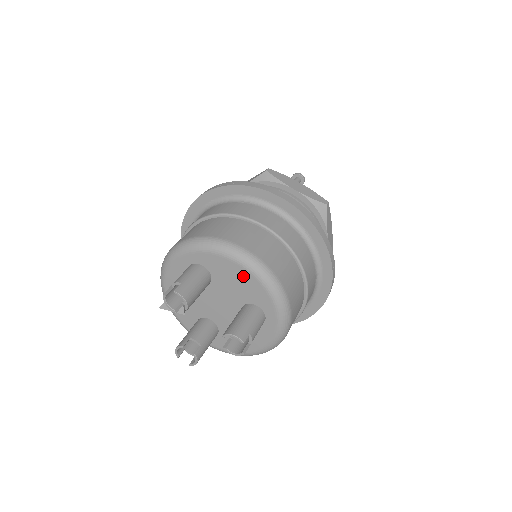
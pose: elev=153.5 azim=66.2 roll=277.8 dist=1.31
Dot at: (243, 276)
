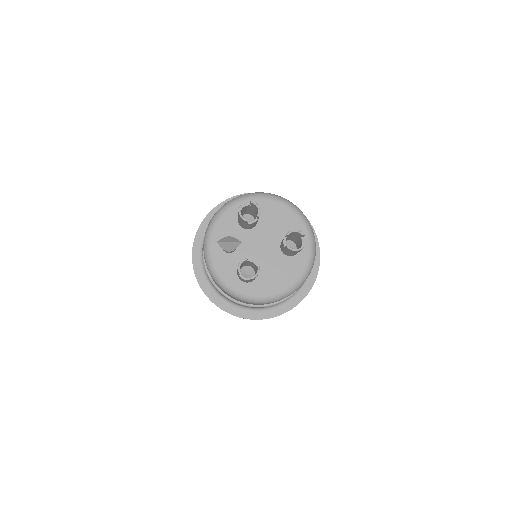
Dot at: (284, 213)
